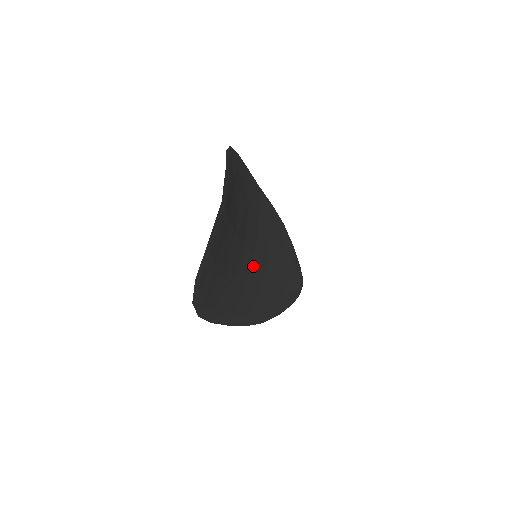
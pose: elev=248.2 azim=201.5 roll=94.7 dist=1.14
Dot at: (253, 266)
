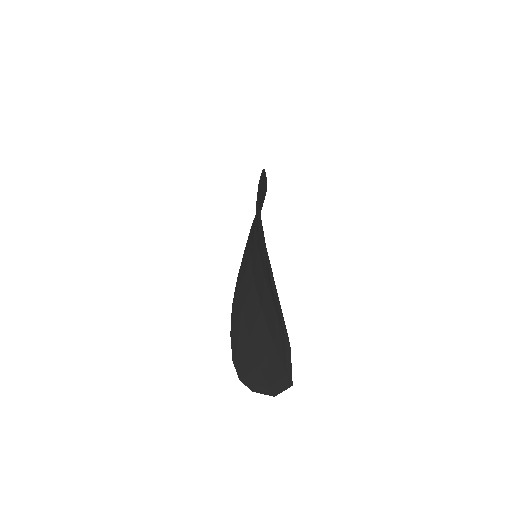
Dot at: occluded
